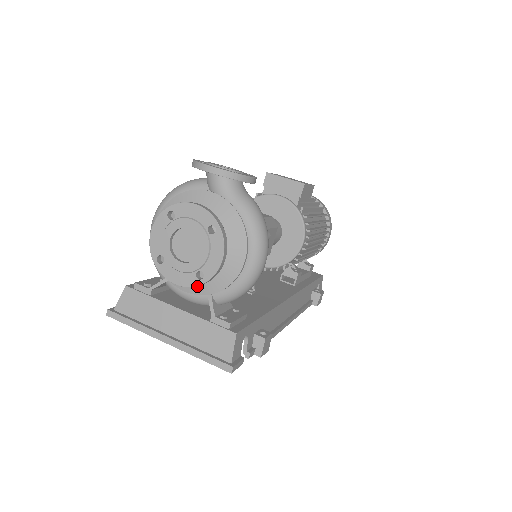
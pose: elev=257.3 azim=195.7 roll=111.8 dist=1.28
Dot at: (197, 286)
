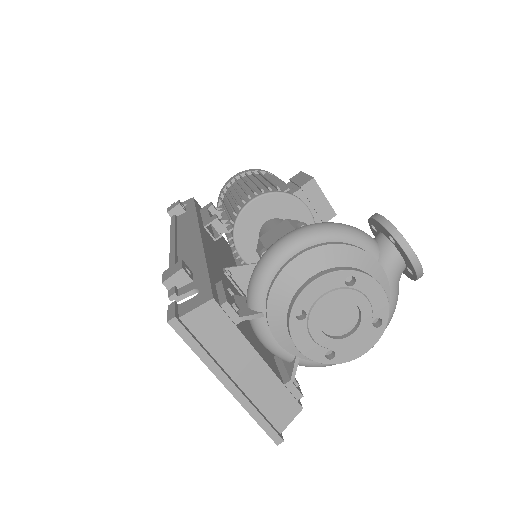
Dot at: occluded
